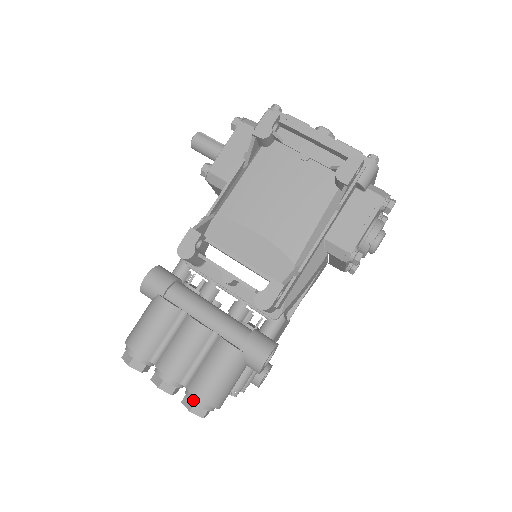
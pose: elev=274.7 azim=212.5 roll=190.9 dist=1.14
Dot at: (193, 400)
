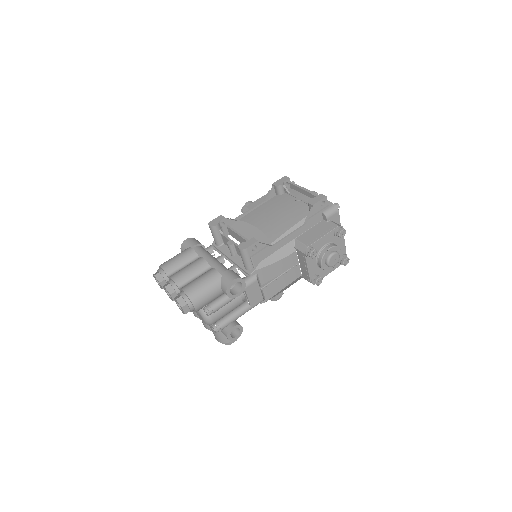
Dot at: (181, 294)
